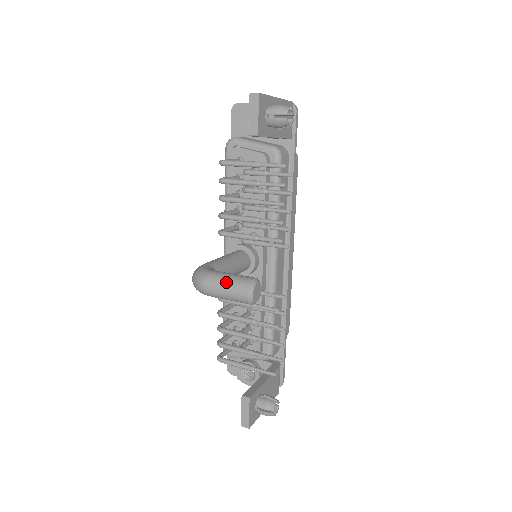
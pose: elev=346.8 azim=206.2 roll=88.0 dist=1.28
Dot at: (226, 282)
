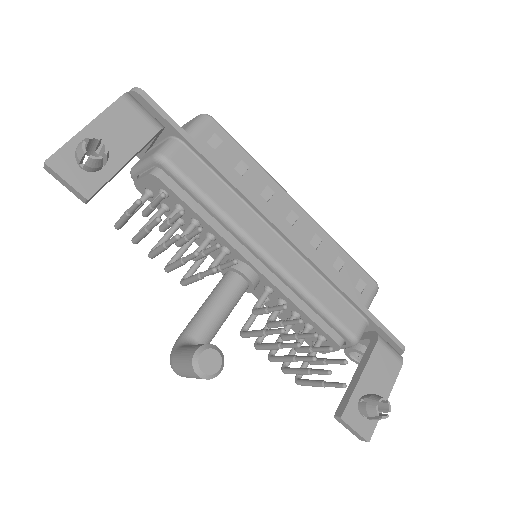
Dot at: (181, 367)
